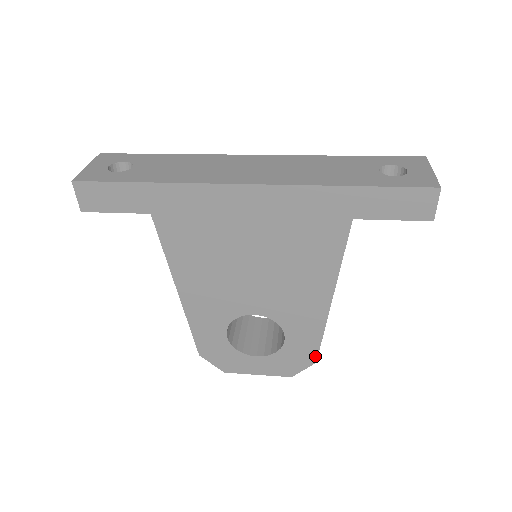
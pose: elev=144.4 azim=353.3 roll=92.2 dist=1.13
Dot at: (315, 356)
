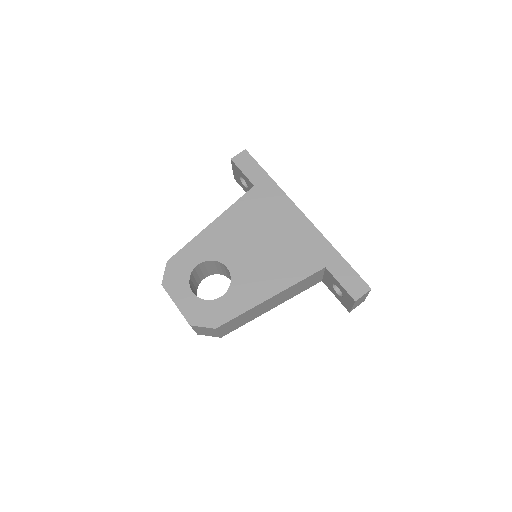
Dot at: (221, 323)
